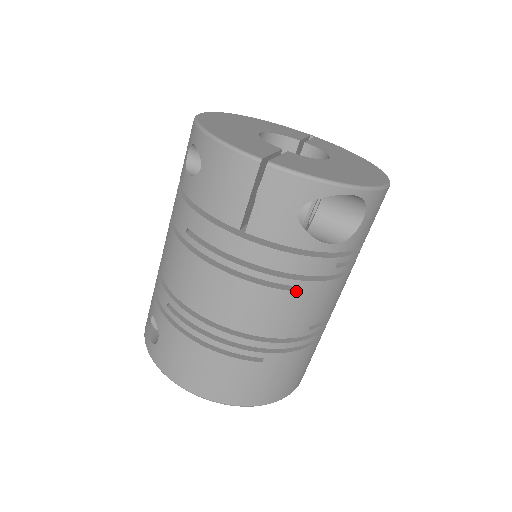
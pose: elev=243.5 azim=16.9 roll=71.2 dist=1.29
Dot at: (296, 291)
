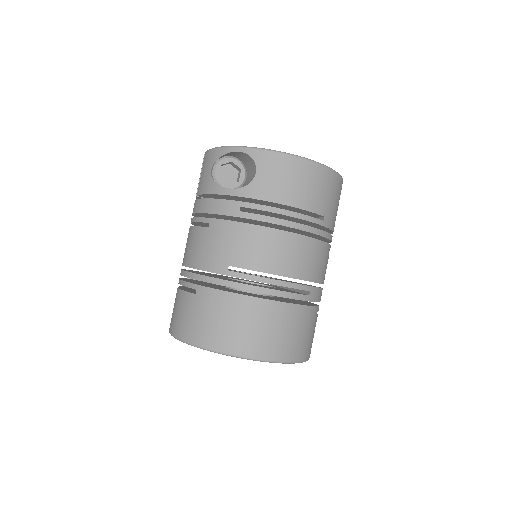
Dot at: (212, 228)
